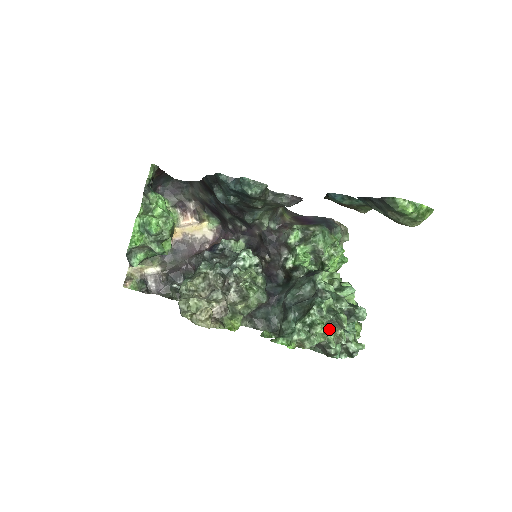
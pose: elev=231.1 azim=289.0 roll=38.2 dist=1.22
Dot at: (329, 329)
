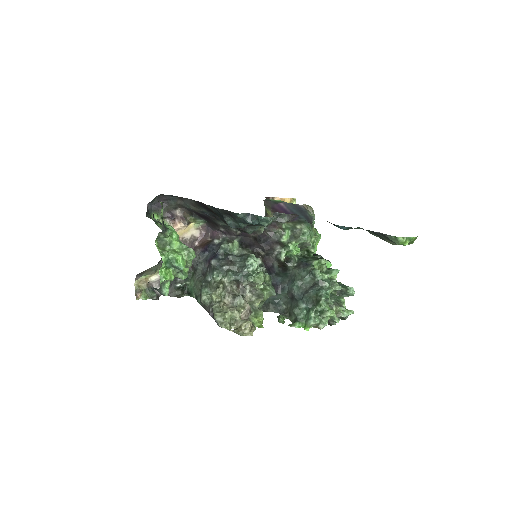
Dot at: (331, 309)
